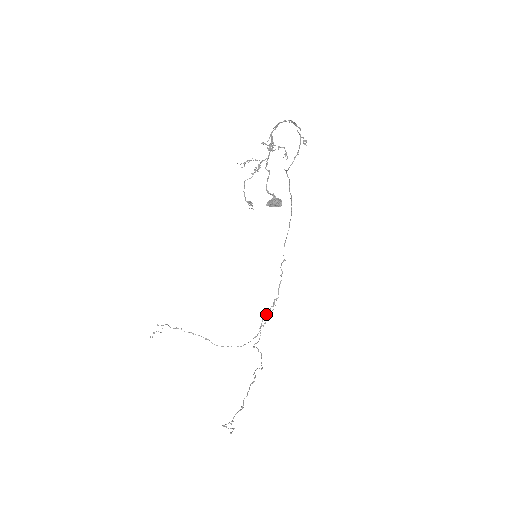
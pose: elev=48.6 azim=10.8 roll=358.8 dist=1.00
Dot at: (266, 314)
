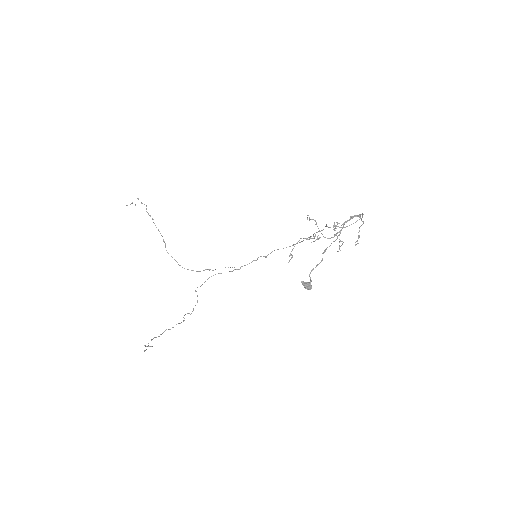
Dot at: (221, 273)
